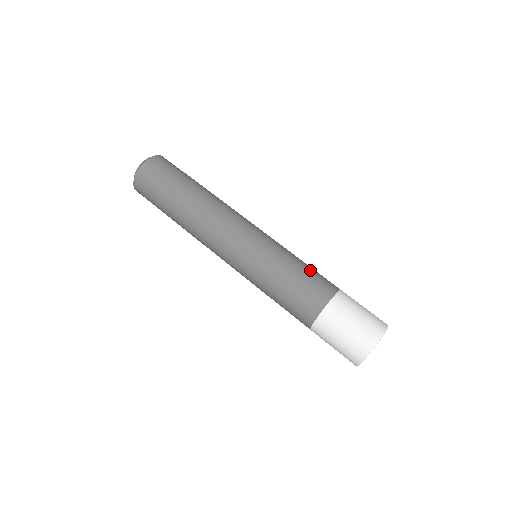
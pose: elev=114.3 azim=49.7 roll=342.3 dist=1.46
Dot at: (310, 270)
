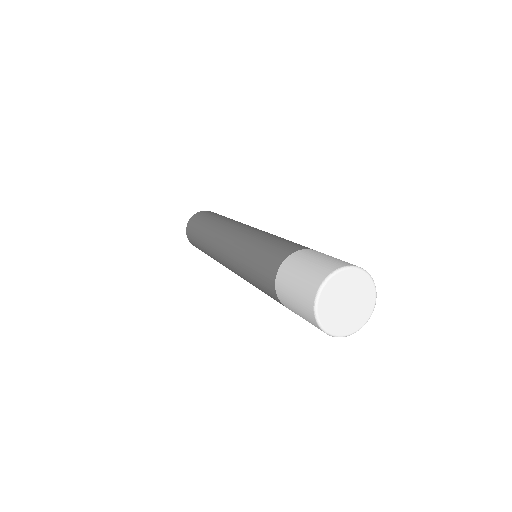
Dot at: (291, 241)
